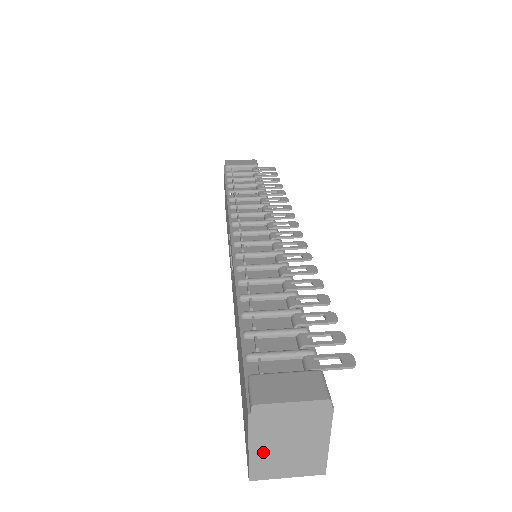
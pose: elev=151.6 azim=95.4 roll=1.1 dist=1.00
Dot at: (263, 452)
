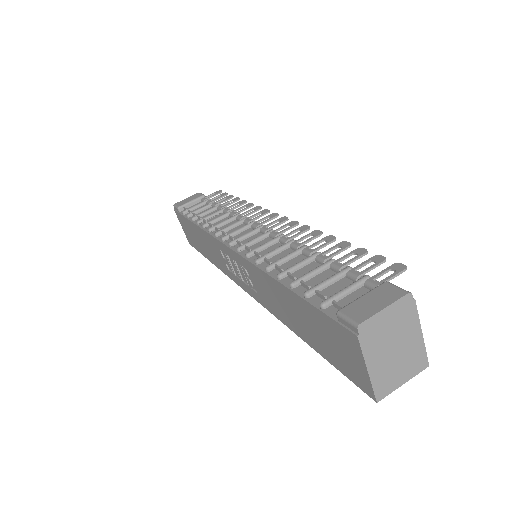
Dot at: (379, 368)
